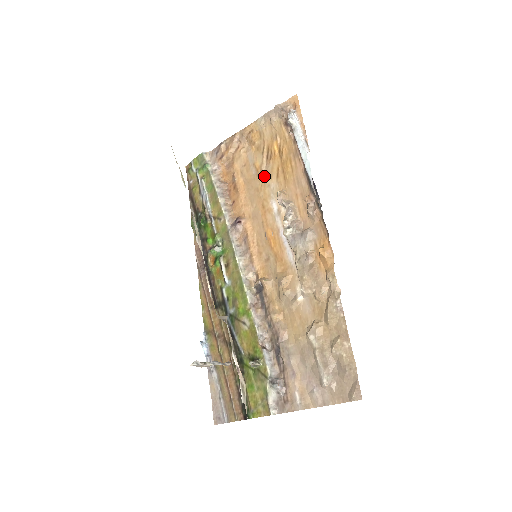
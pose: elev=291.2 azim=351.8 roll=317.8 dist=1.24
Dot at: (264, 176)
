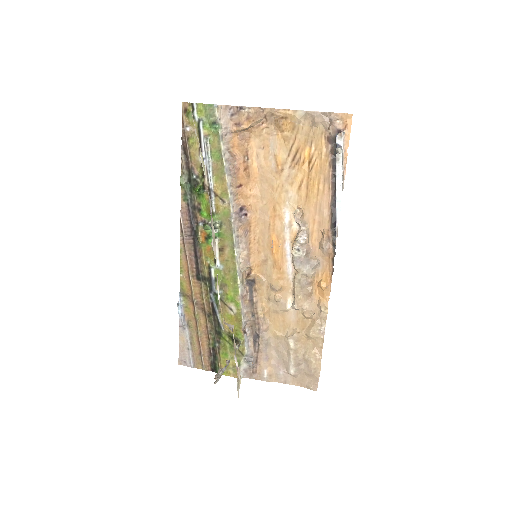
Dot at: (284, 178)
